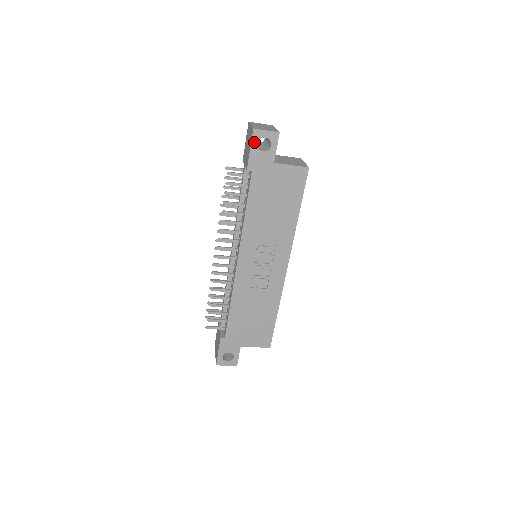
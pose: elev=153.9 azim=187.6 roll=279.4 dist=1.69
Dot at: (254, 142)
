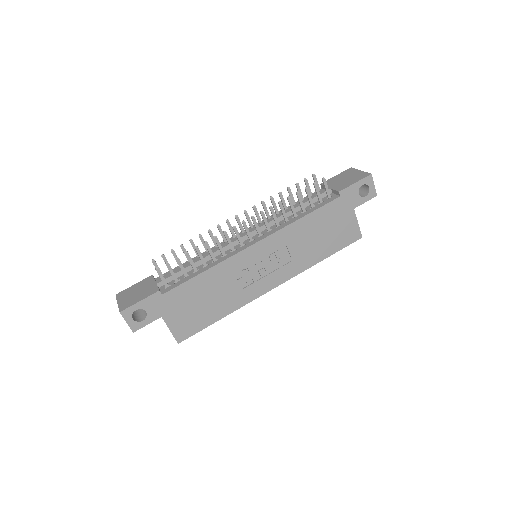
Dot at: (362, 182)
